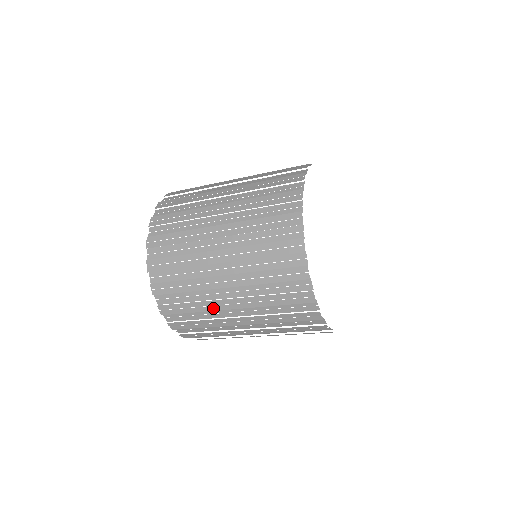
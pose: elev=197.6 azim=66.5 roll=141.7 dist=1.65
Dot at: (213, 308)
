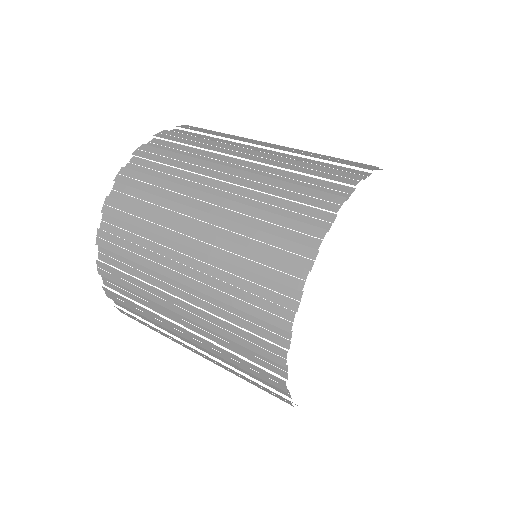
Dot at: occluded
